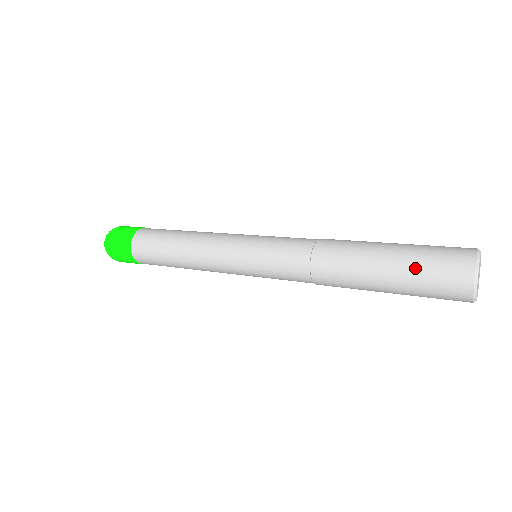
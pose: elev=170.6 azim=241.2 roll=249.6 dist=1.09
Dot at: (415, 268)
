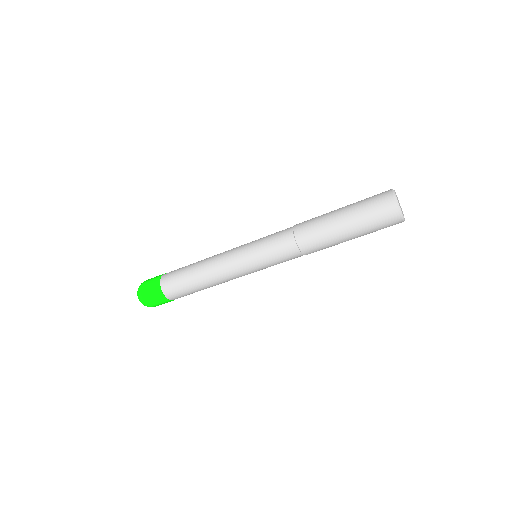
Dot at: (358, 202)
